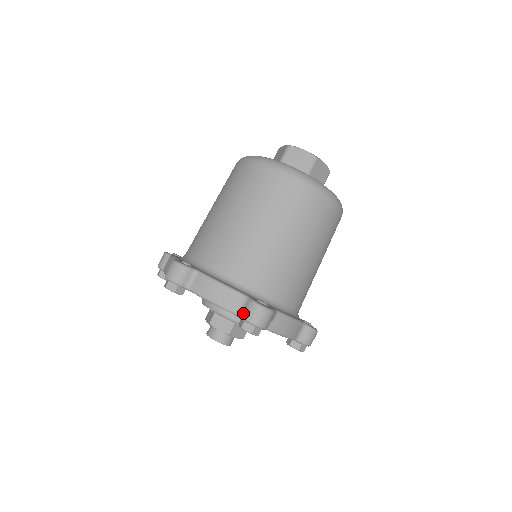
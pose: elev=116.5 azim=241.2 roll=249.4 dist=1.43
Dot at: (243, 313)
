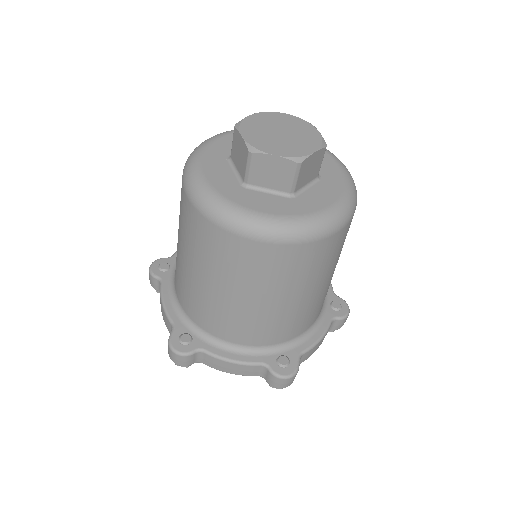
Dot at: (267, 380)
